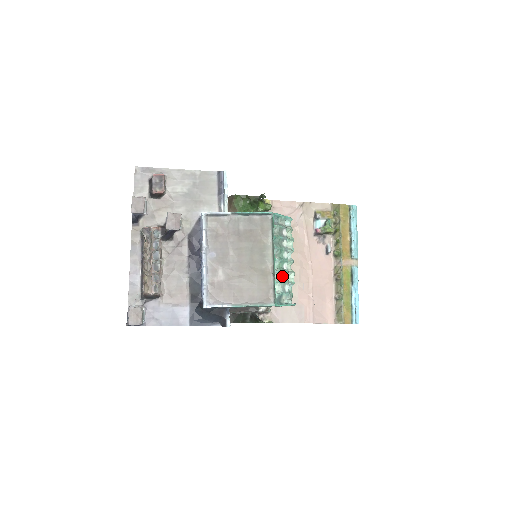
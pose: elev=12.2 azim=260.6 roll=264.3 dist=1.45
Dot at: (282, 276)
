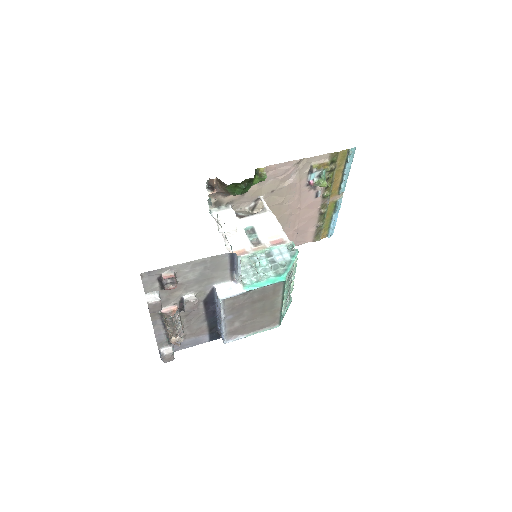
Dot at: (286, 300)
